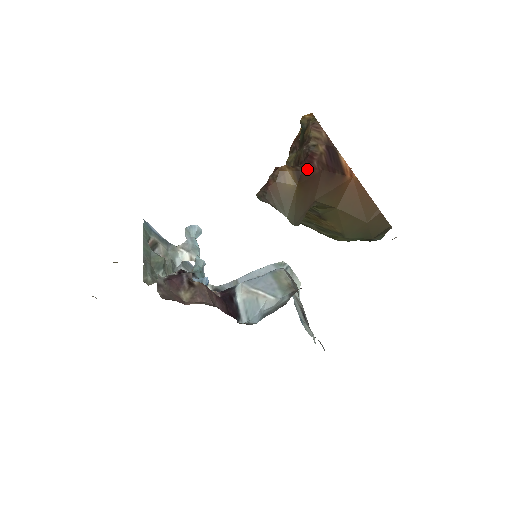
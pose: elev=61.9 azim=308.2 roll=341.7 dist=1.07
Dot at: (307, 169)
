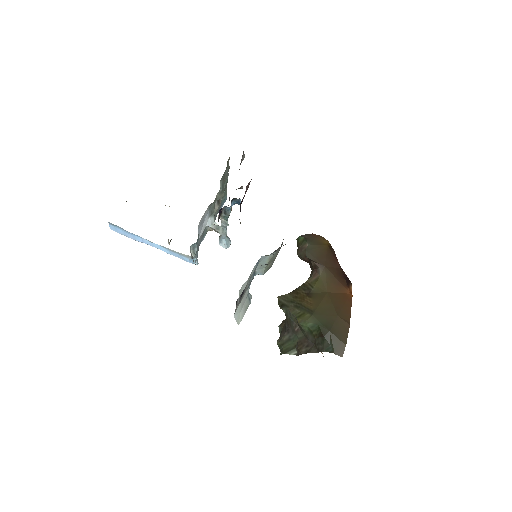
Dot at: occluded
